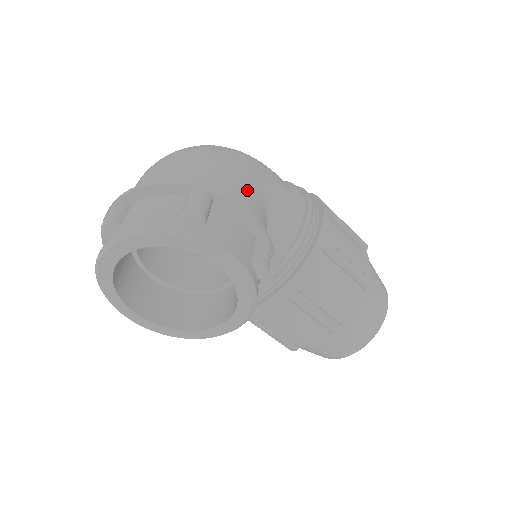
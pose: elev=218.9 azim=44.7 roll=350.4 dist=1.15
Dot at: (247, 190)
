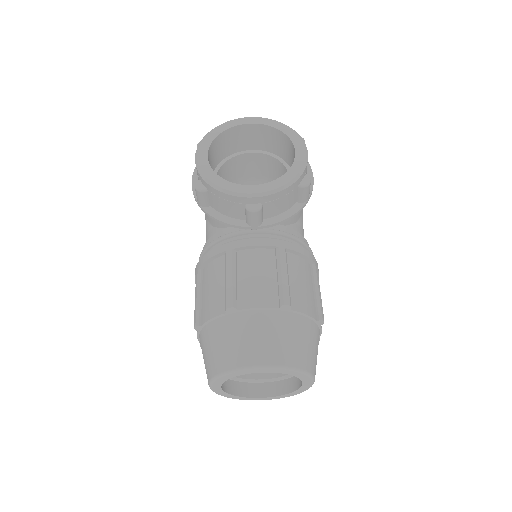
Dot at: occluded
